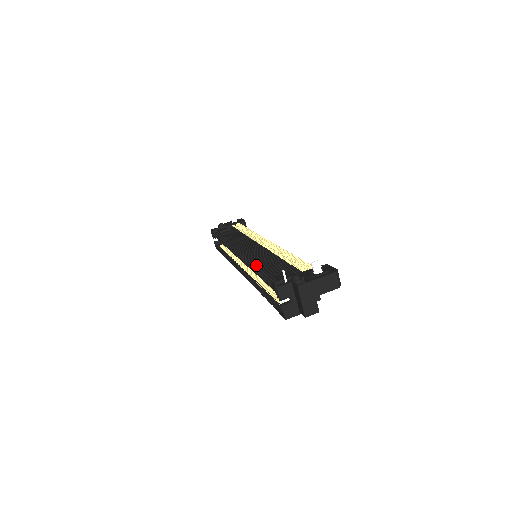
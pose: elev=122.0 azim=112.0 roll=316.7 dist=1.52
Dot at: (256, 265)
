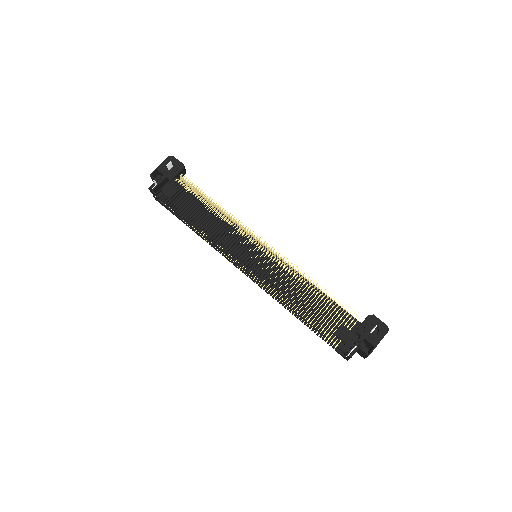
Dot at: (294, 304)
